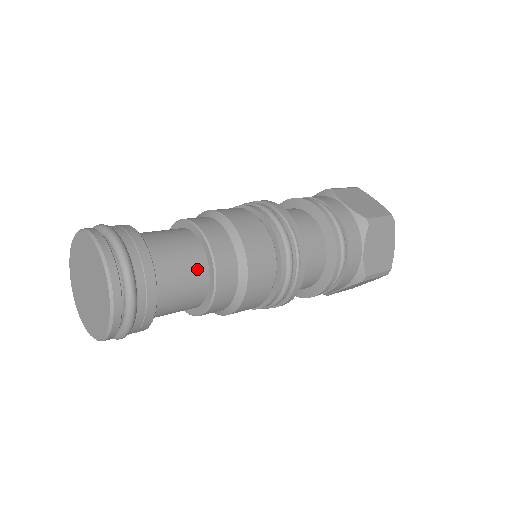
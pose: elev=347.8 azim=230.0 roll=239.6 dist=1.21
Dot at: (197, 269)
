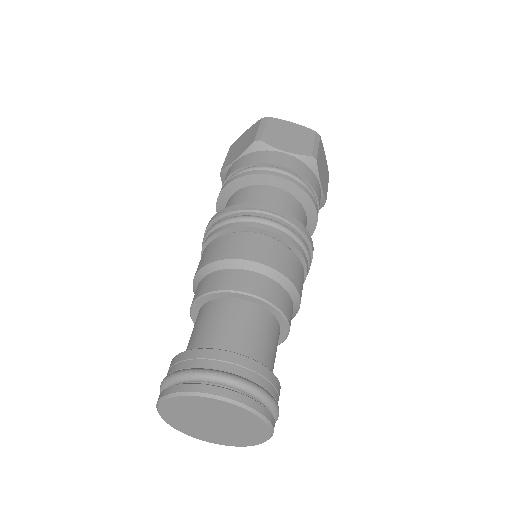
Dot at: (273, 329)
